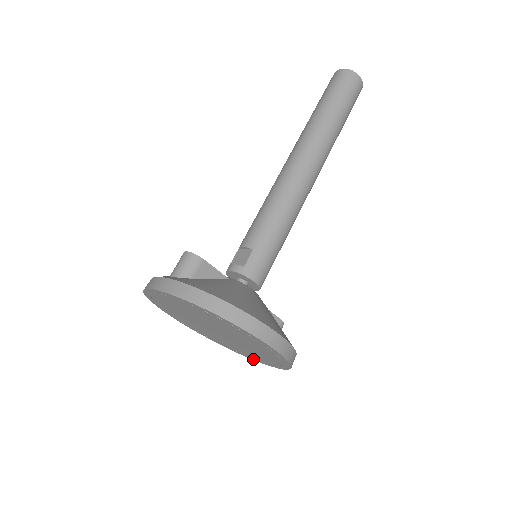
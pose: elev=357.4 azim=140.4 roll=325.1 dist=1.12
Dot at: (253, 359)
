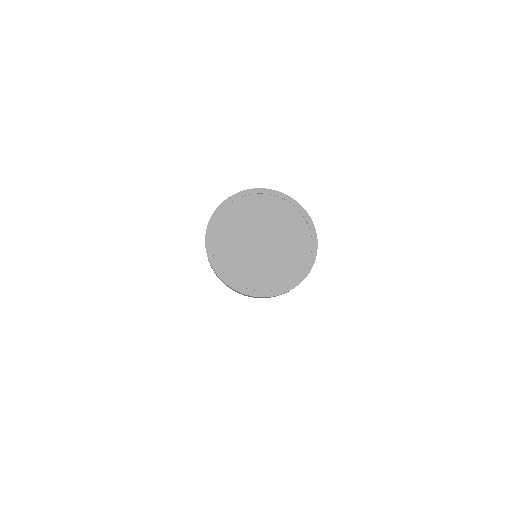
Dot at: (247, 292)
